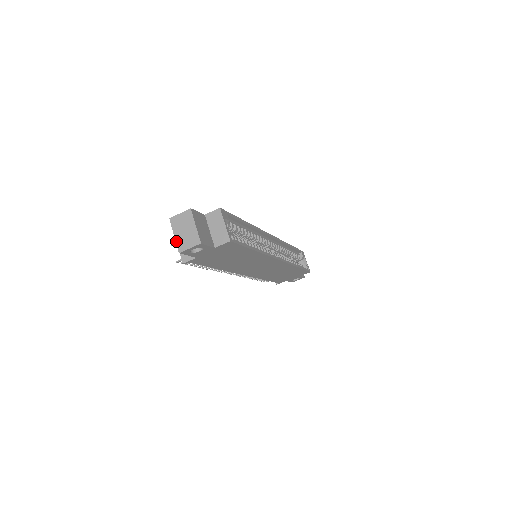
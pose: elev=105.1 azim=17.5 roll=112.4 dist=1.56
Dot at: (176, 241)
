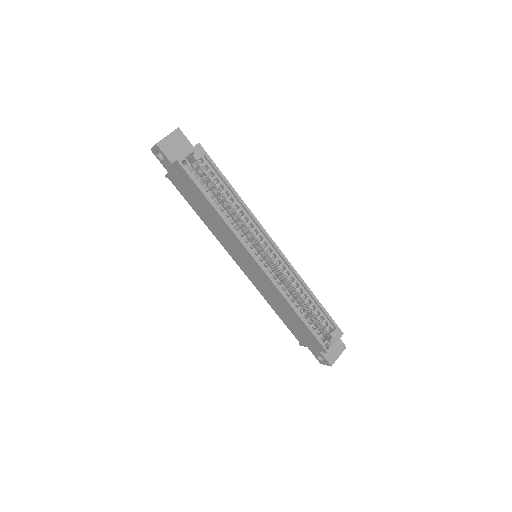
Dot at: occluded
